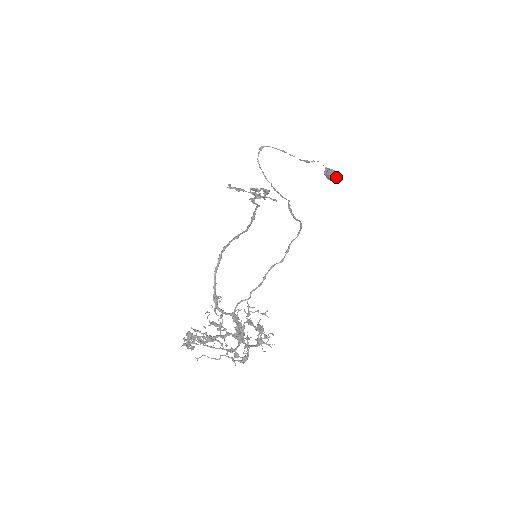
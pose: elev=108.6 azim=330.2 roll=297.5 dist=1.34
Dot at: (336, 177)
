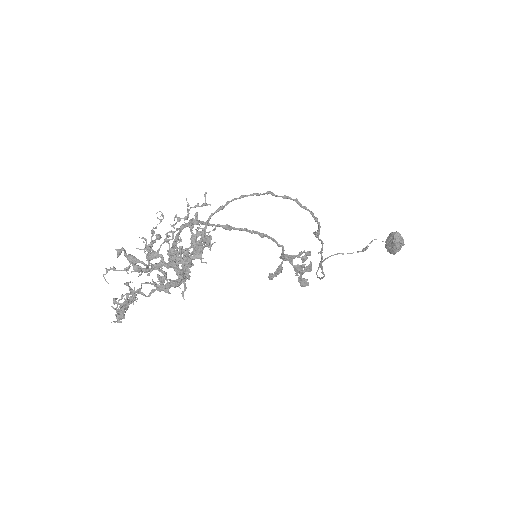
Dot at: (393, 234)
